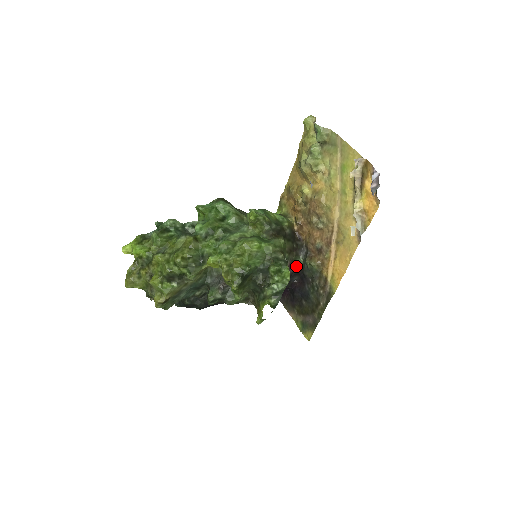
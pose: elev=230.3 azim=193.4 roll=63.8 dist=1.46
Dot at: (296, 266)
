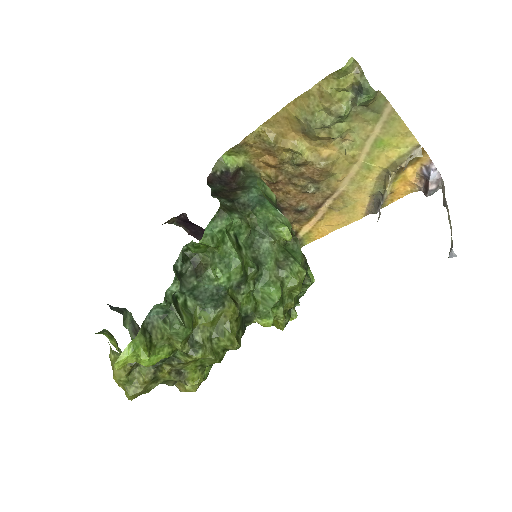
Dot at: occluded
